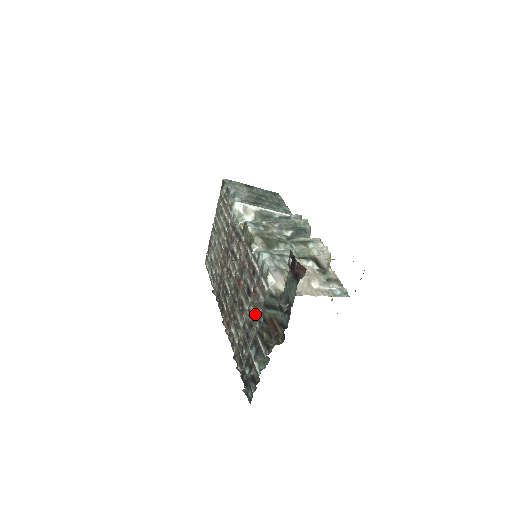
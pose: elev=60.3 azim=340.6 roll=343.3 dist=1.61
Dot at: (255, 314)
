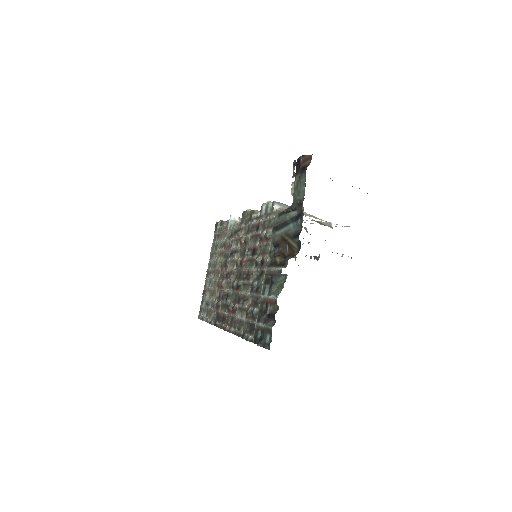
Dot at: (264, 255)
